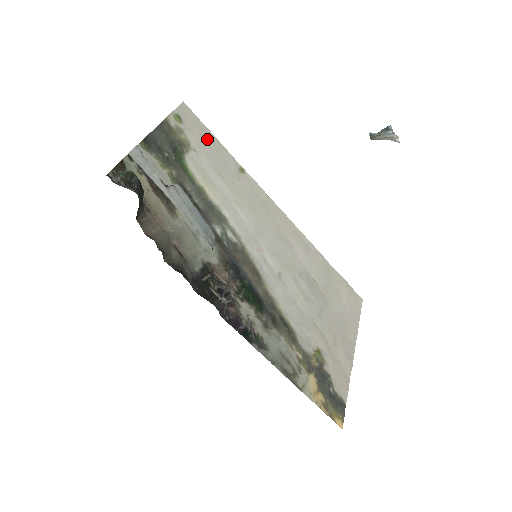
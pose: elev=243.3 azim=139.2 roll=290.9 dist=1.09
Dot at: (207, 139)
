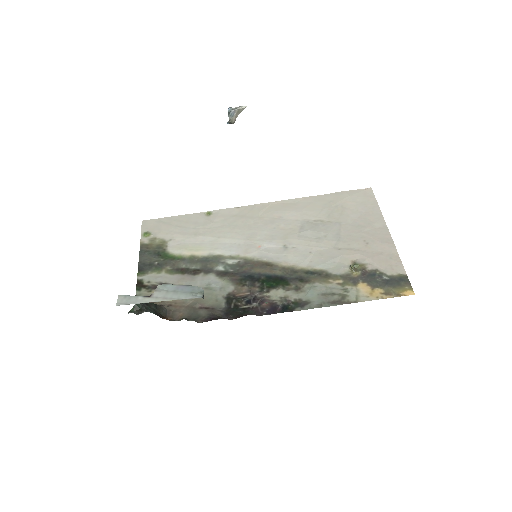
Dot at: (172, 224)
